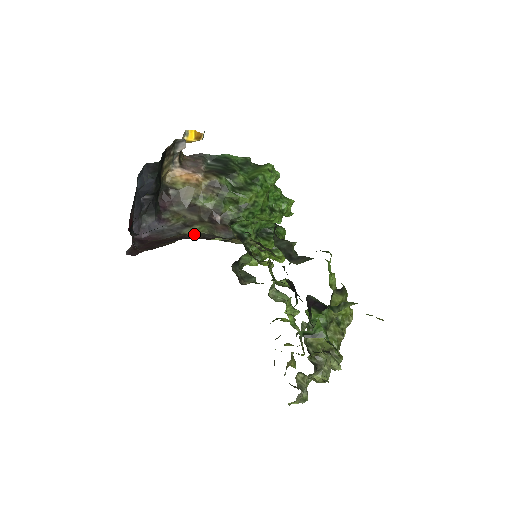
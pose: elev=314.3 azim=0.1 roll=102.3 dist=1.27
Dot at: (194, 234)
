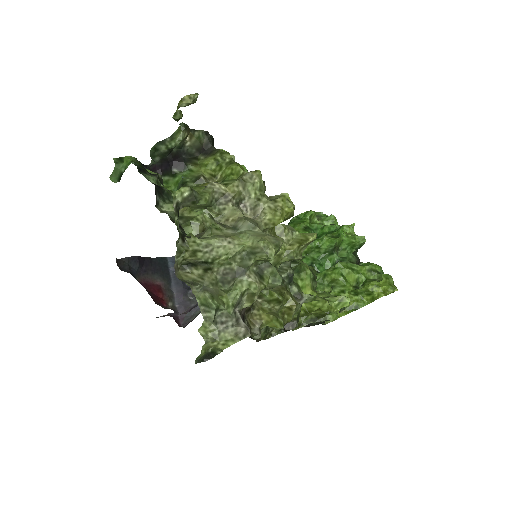
Dot at: occluded
